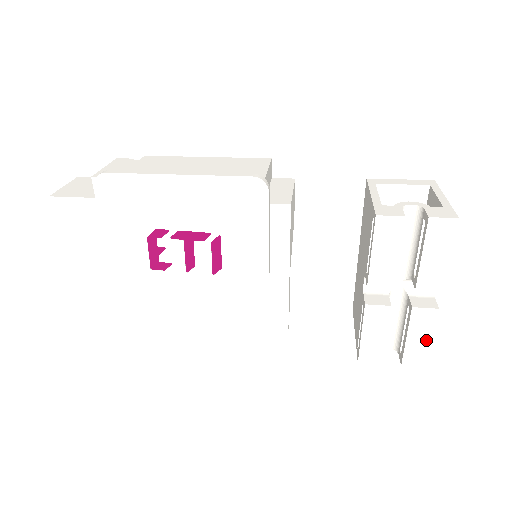
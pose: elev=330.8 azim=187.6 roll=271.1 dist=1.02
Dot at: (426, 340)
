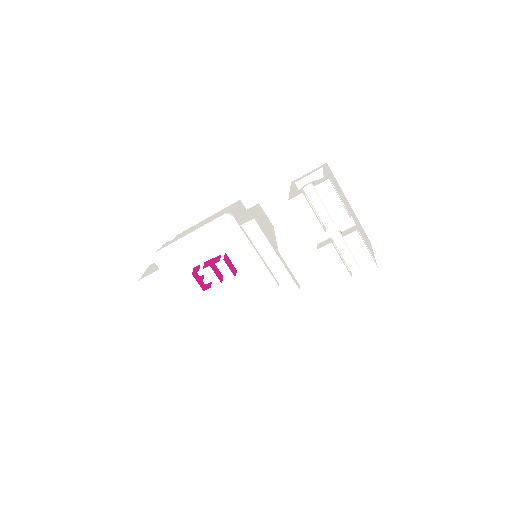
Dot at: (365, 251)
